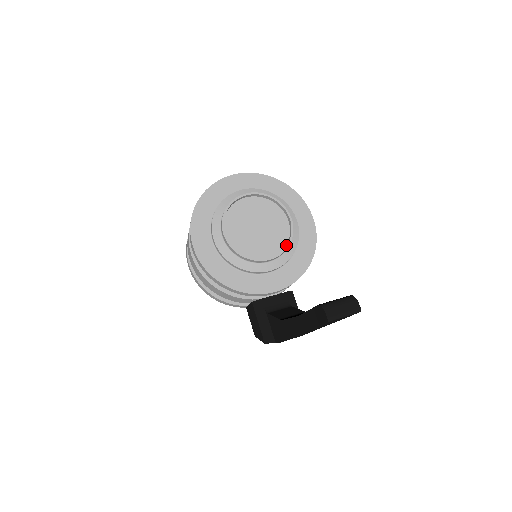
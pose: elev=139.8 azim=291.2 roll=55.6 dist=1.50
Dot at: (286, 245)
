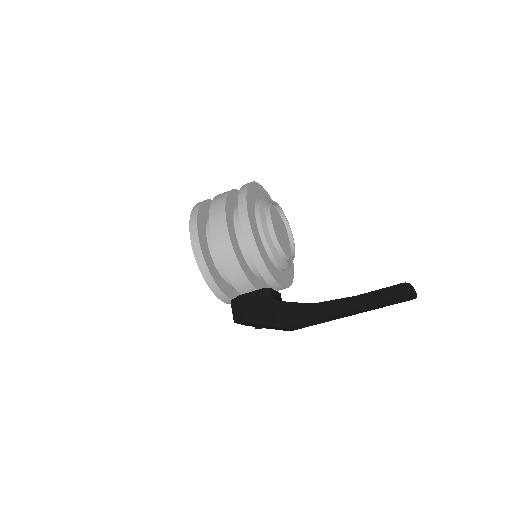
Dot at: (292, 256)
